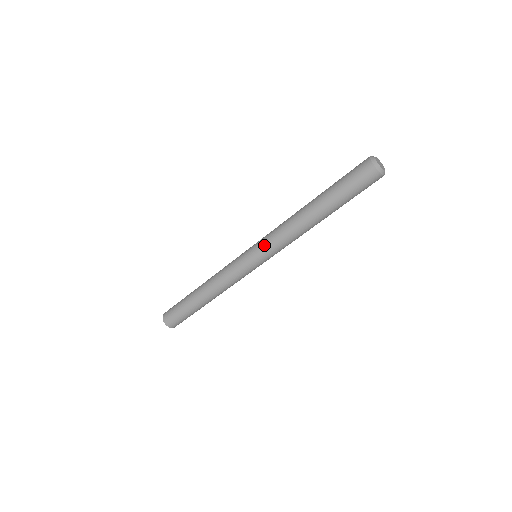
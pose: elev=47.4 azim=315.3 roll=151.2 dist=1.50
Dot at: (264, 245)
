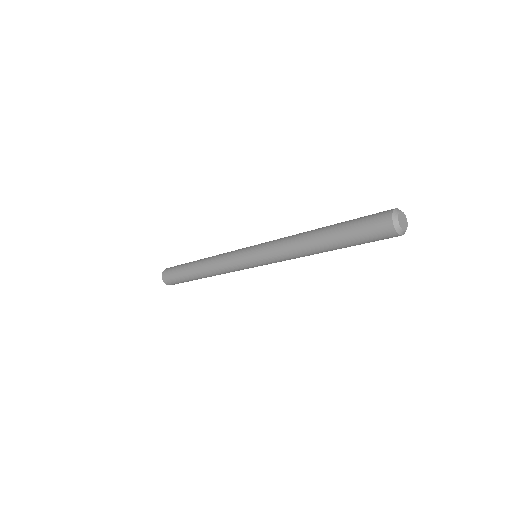
Dot at: (268, 262)
